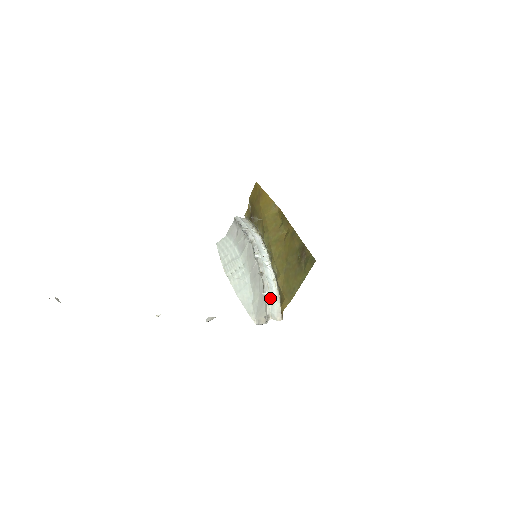
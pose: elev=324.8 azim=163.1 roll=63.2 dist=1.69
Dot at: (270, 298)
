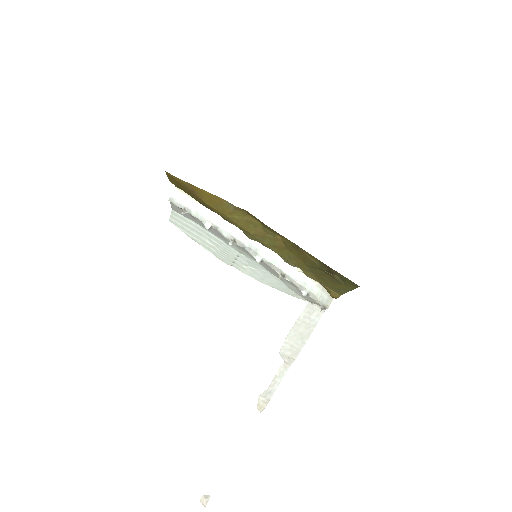
Dot at: (313, 294)
